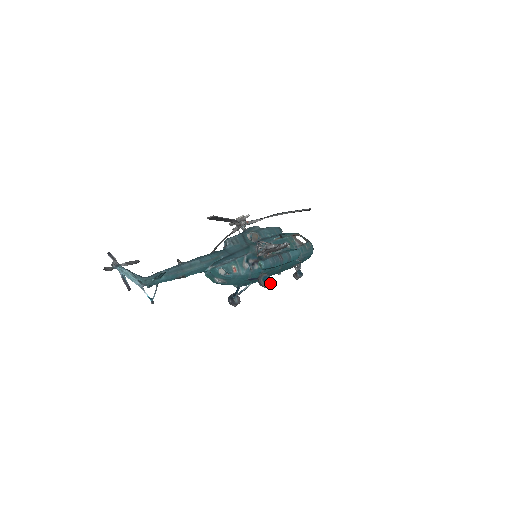
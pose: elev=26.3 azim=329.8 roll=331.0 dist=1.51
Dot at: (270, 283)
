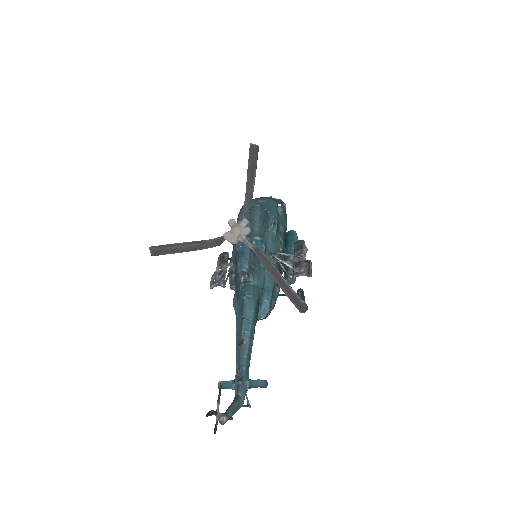
Dot at: occluded
